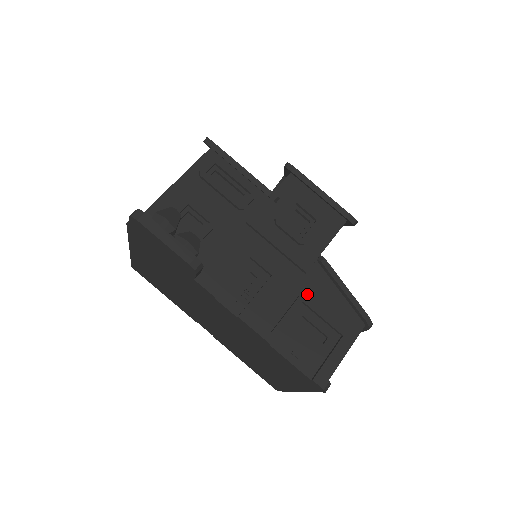
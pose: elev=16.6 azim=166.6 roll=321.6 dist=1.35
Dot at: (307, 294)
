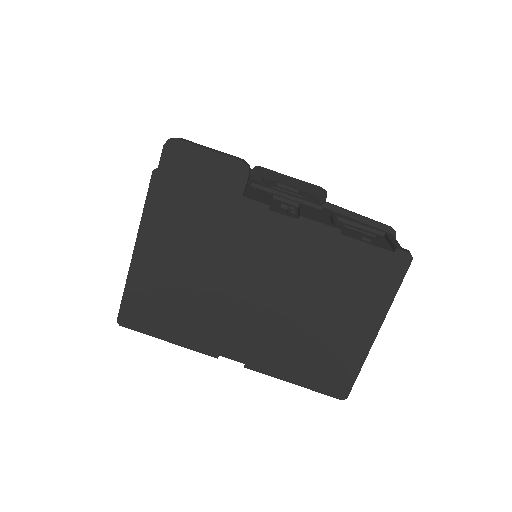
Dot at: occluded
